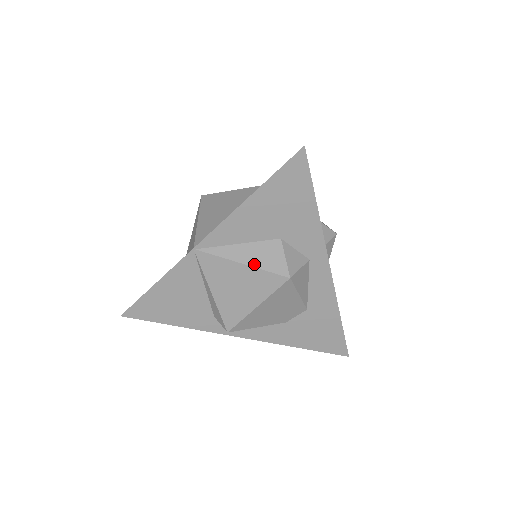
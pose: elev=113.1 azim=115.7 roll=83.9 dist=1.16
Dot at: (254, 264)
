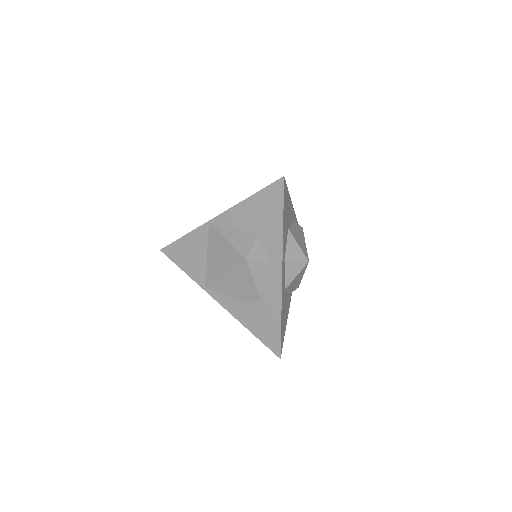
Dot at: (233, 243)
